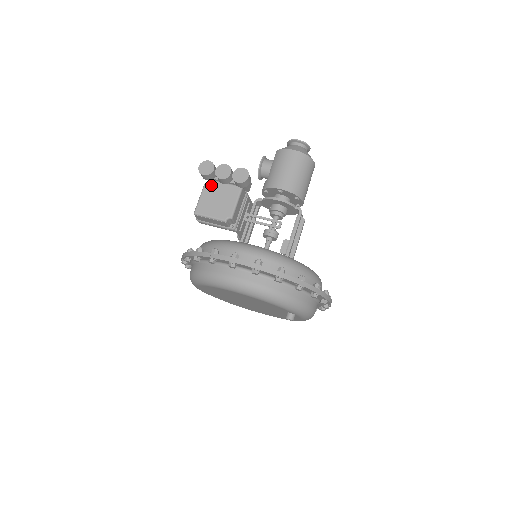
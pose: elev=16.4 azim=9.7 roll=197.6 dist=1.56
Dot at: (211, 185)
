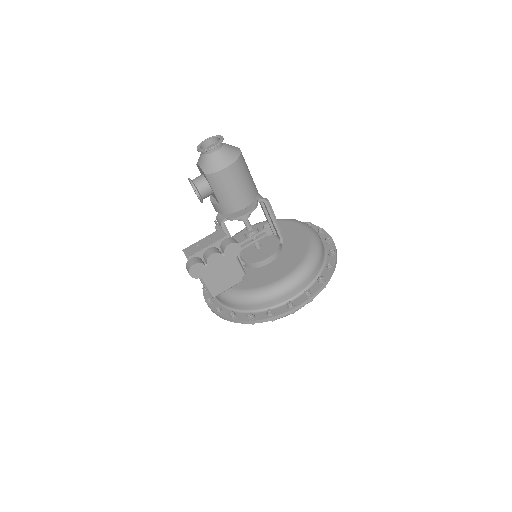
Dot at: (206, 271)
